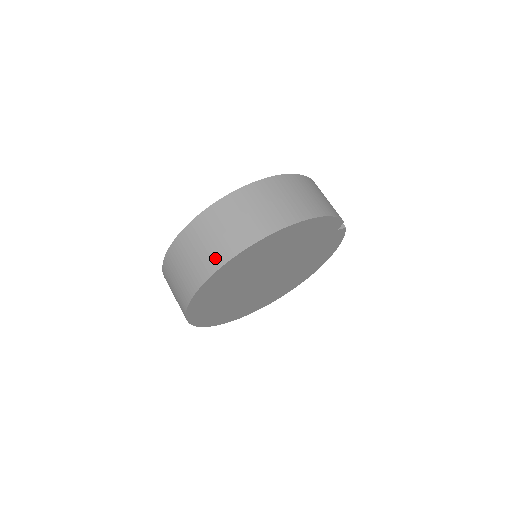
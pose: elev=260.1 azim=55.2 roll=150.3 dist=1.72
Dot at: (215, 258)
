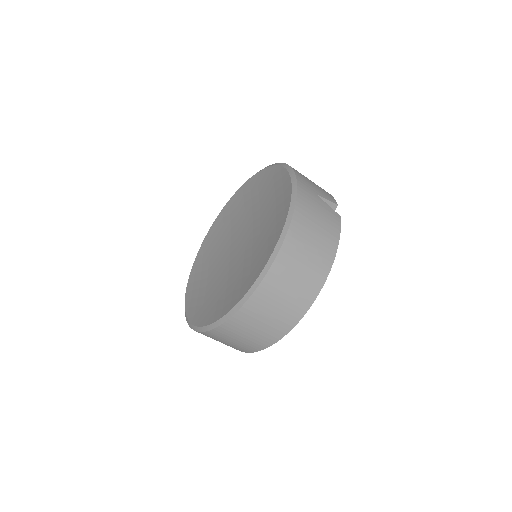
Dot at: (257, 345)
